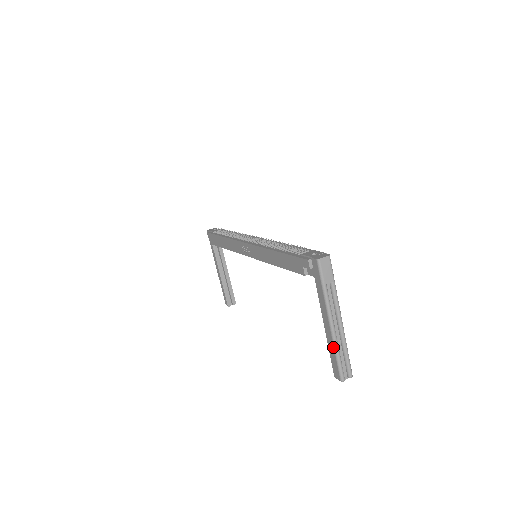
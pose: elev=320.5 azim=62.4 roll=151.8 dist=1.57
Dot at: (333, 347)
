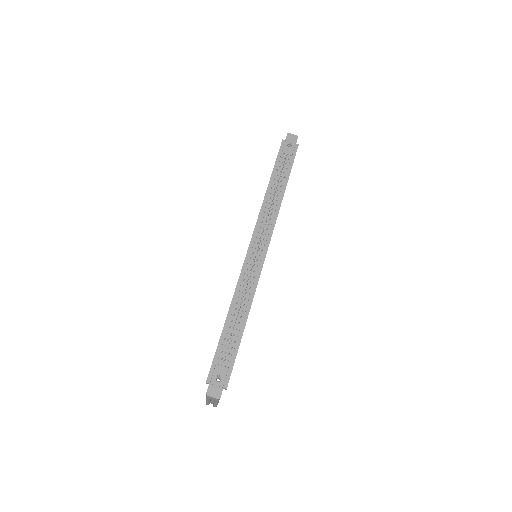
Dot at: occluded
